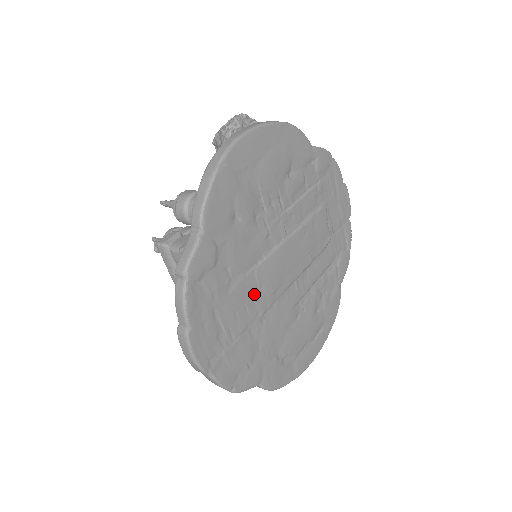
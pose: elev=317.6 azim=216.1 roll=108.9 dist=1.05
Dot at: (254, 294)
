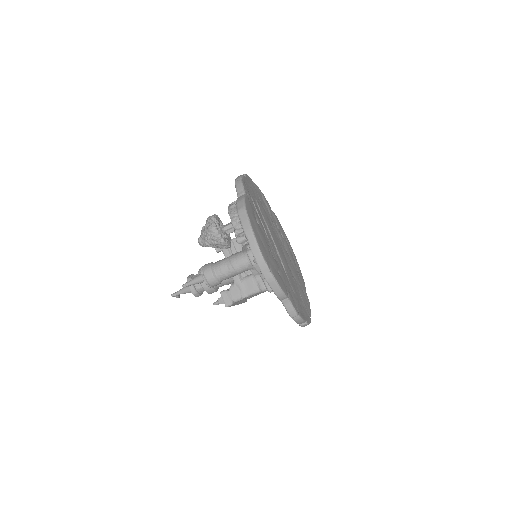
Dot at: (290, 277)
